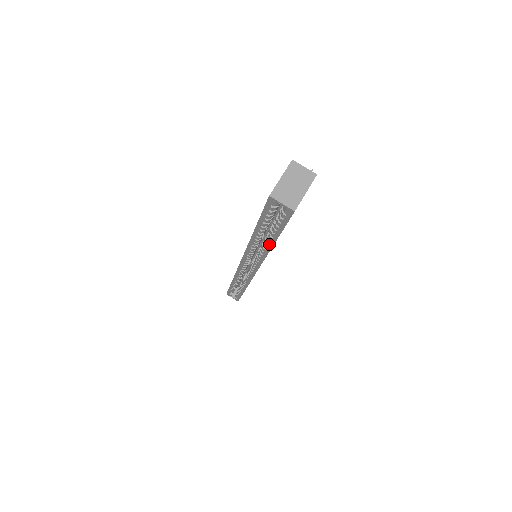
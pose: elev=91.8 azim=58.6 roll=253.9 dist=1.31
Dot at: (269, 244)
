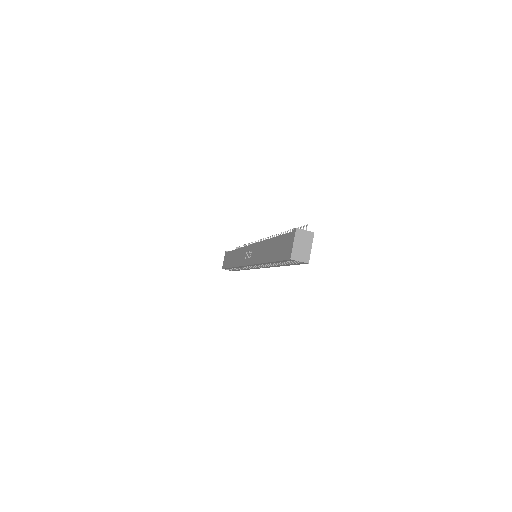
Dot at: (280, 265)
